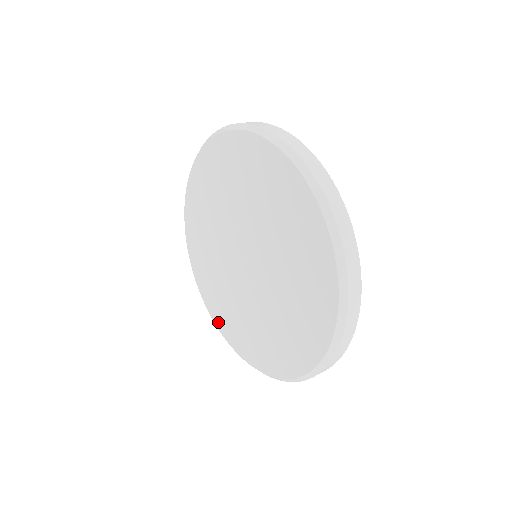
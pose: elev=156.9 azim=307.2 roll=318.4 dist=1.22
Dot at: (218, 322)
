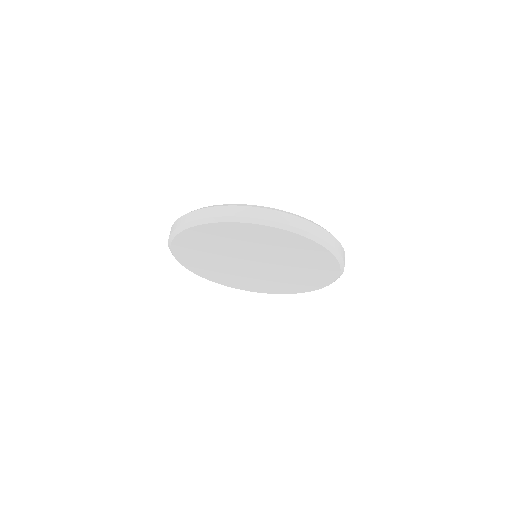
Dot at: (179, 256)
